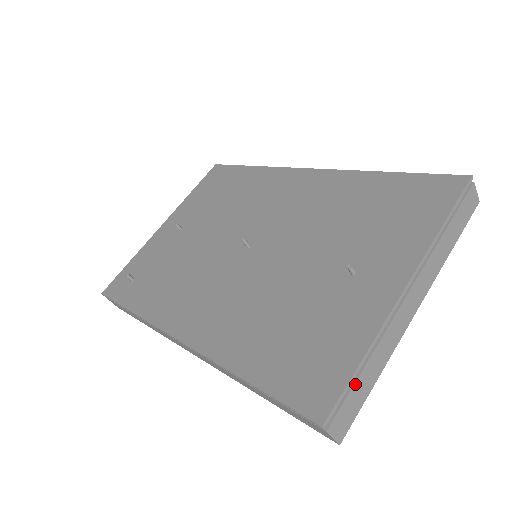
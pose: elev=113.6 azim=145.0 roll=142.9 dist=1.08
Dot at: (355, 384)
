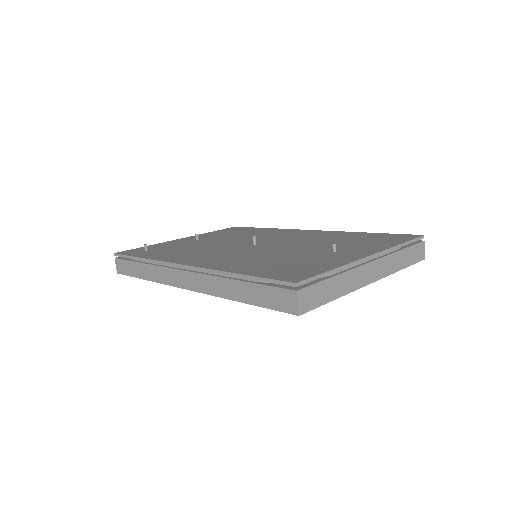
Dot at: (323, 281)
